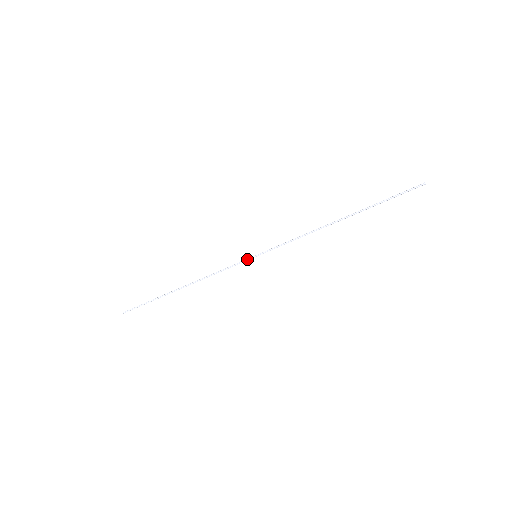
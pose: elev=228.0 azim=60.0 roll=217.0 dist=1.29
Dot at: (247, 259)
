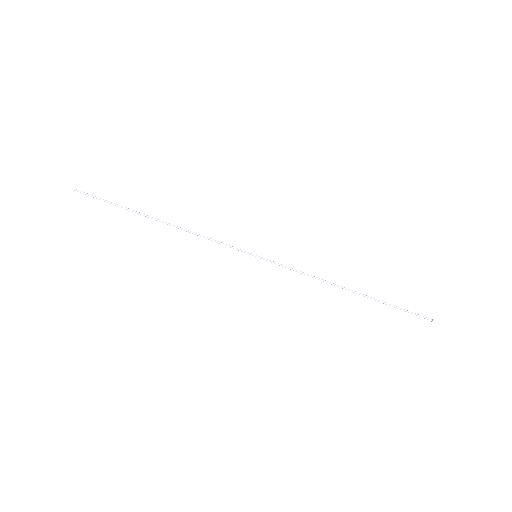
Dot at: occluded
